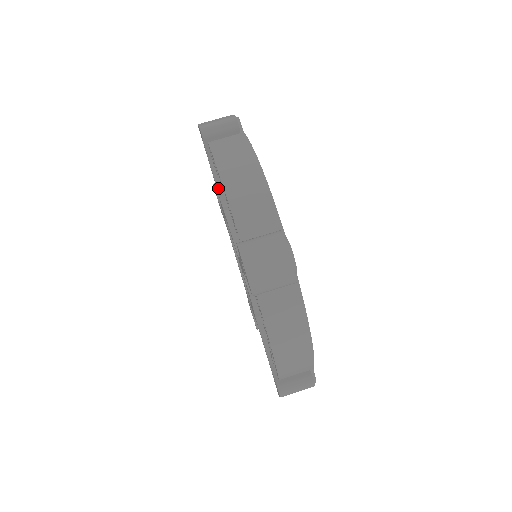
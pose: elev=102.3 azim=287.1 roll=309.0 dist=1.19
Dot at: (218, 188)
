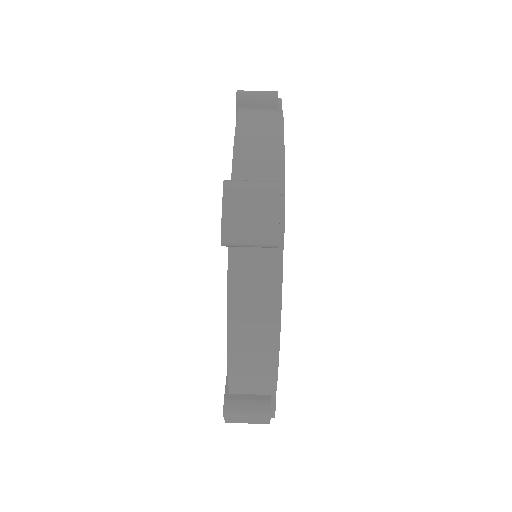
Dot at: occluded
